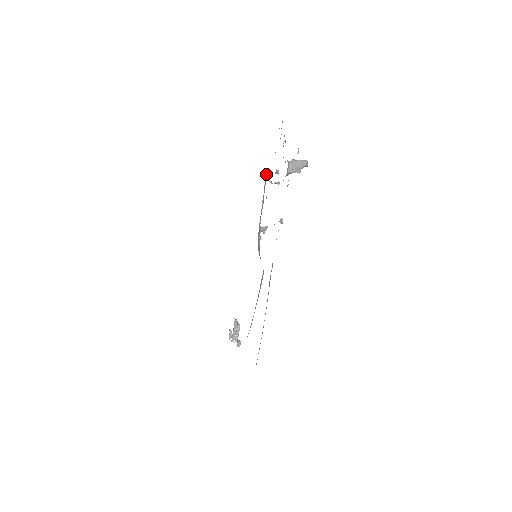
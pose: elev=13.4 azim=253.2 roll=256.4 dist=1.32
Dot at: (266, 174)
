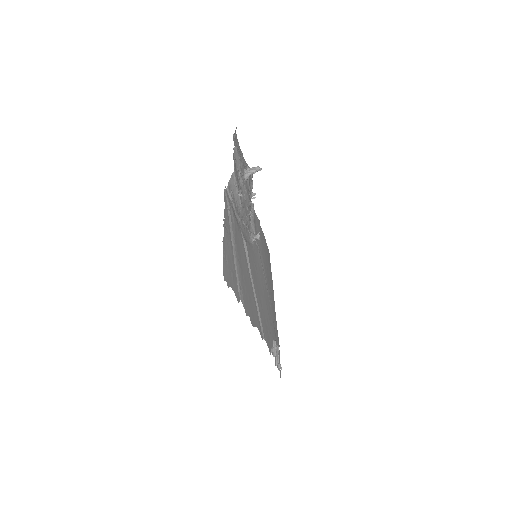
Dot at: (253, 205)
